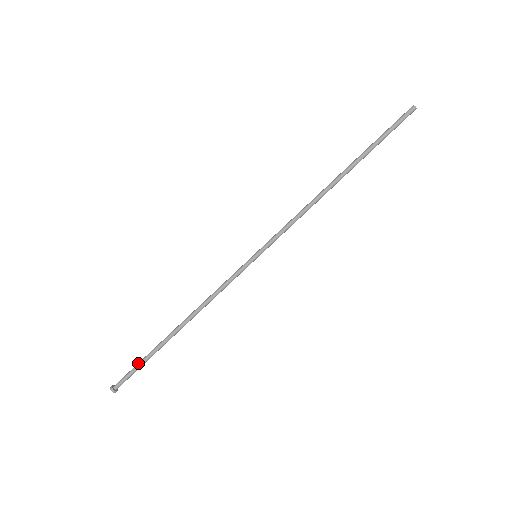
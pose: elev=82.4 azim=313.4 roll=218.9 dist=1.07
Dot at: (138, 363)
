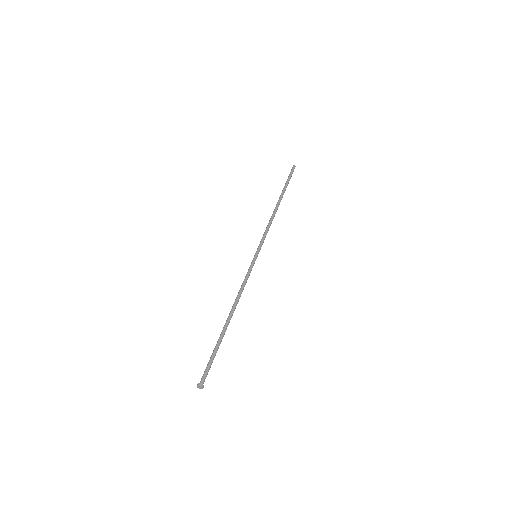
Dot at: (211, 356)
